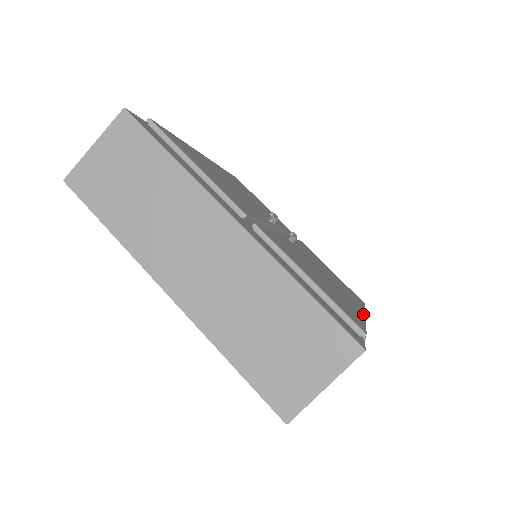
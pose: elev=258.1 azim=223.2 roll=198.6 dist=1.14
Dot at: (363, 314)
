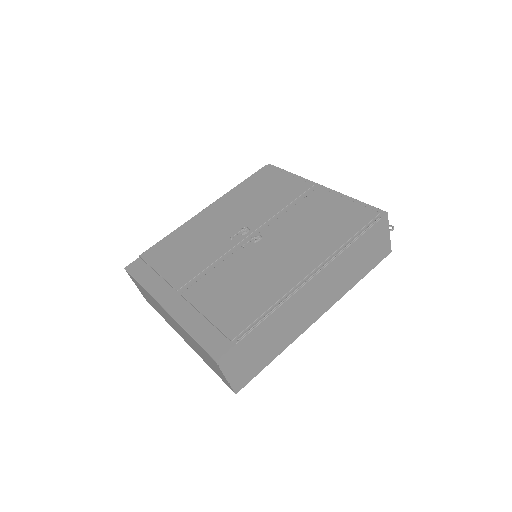
Dot at: (299, 280)
